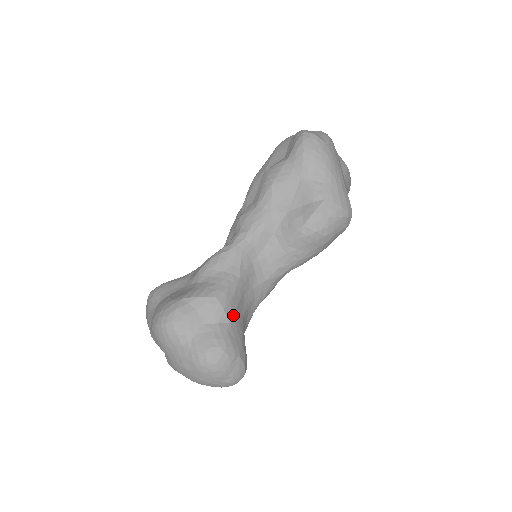
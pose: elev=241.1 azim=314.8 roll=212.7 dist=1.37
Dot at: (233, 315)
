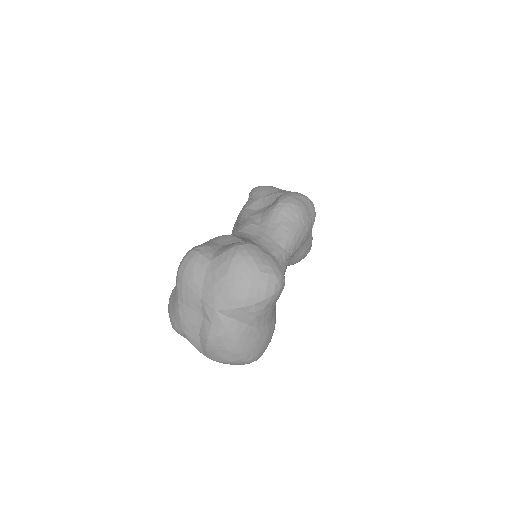
Dot at: occluded
